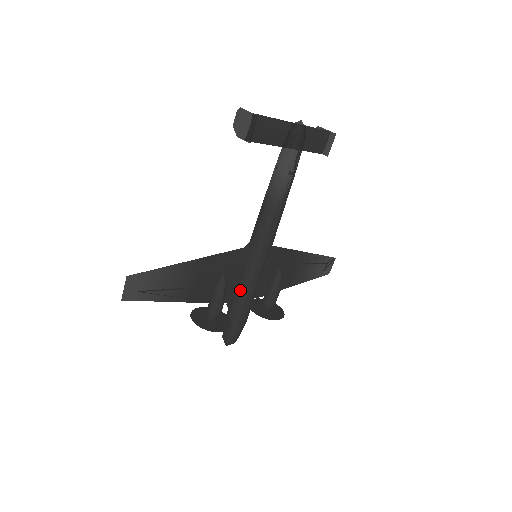
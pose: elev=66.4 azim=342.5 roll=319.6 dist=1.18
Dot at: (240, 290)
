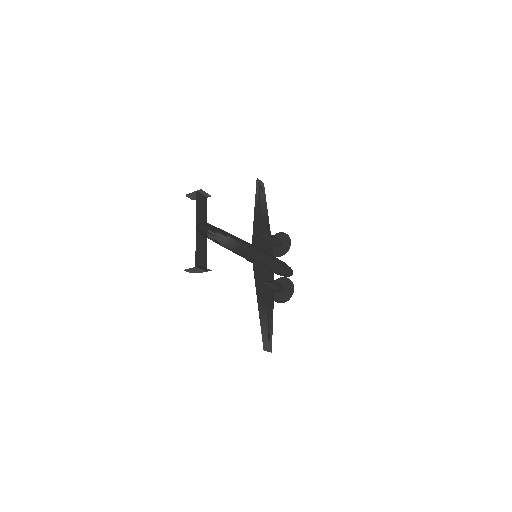
Dot at: (271, 269)
